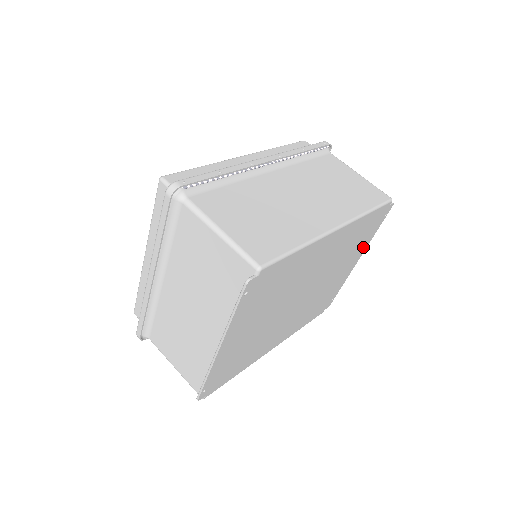
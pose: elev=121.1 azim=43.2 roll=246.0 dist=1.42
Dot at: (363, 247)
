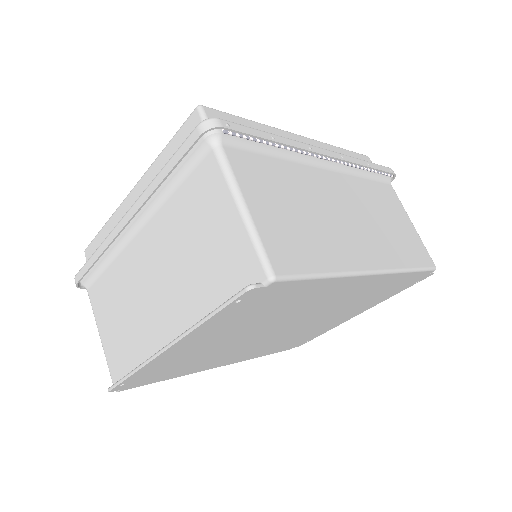
Dot at: (374, 303)
